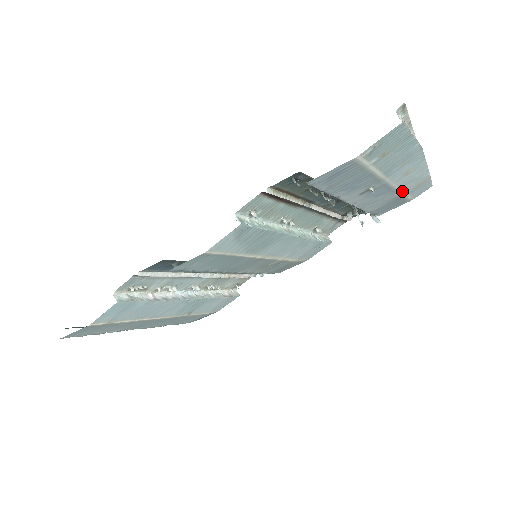
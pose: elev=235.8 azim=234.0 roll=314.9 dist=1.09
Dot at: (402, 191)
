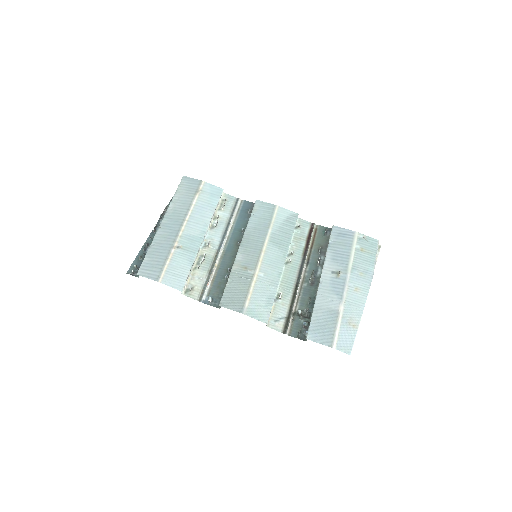
Dot at: (343, 309)
